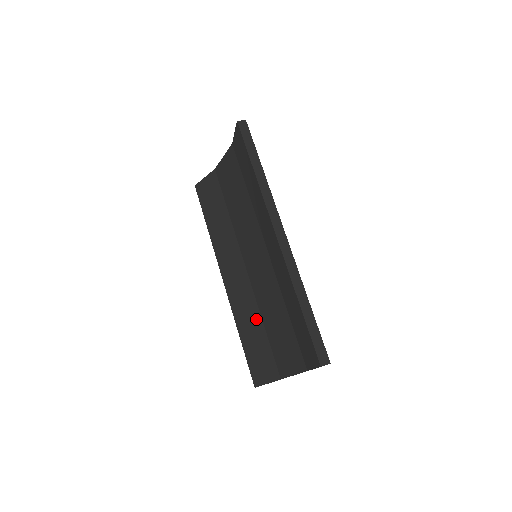
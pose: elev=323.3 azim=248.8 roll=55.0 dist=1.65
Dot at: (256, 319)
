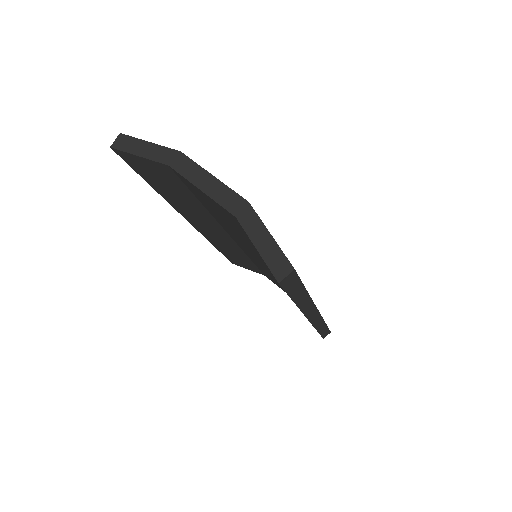
Dot at: (242, 256)
